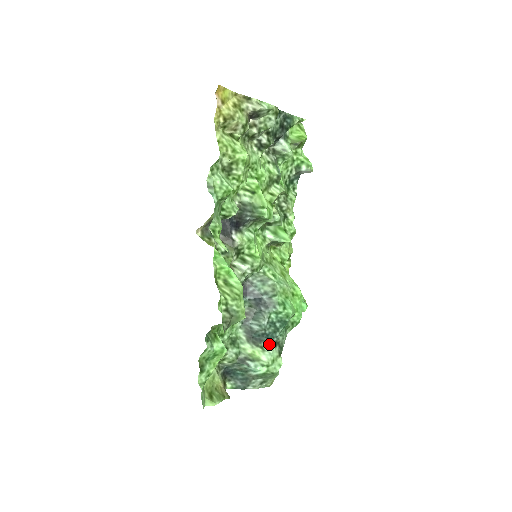
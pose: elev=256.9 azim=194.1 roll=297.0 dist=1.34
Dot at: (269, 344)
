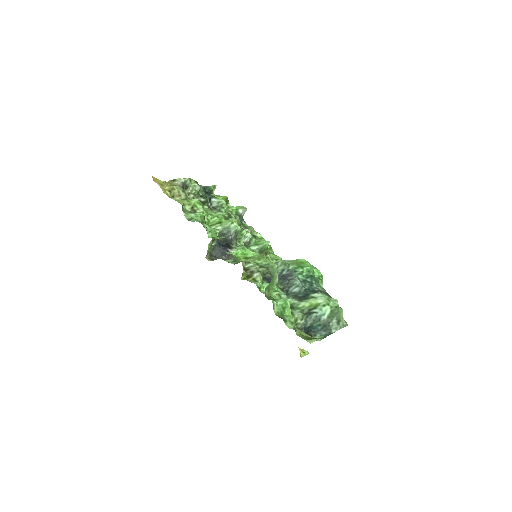
Dot at: (315, 293)
